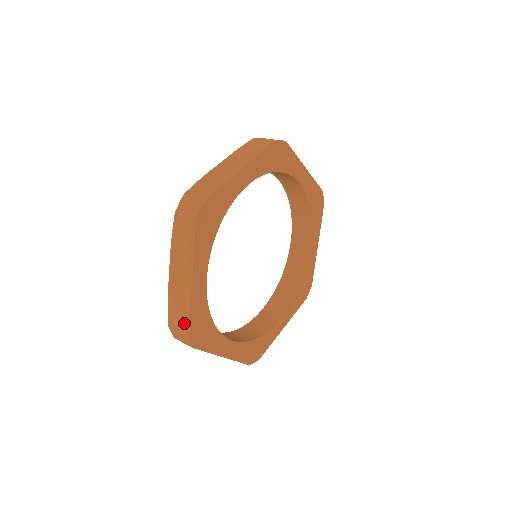
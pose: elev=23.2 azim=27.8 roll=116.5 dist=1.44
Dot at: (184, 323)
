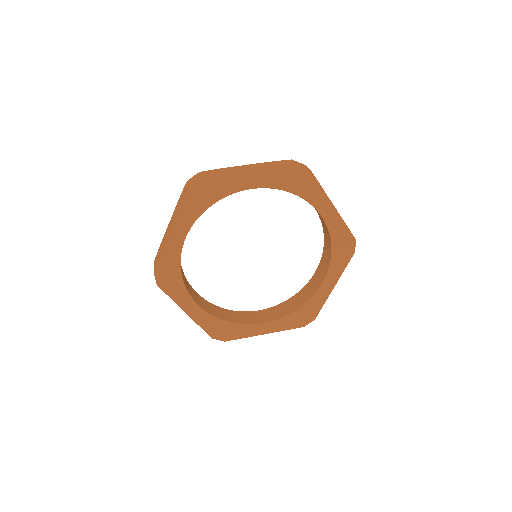
Dot at: (210, 176)
